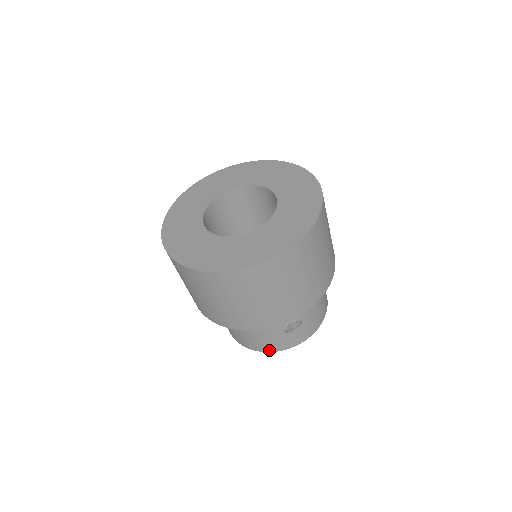
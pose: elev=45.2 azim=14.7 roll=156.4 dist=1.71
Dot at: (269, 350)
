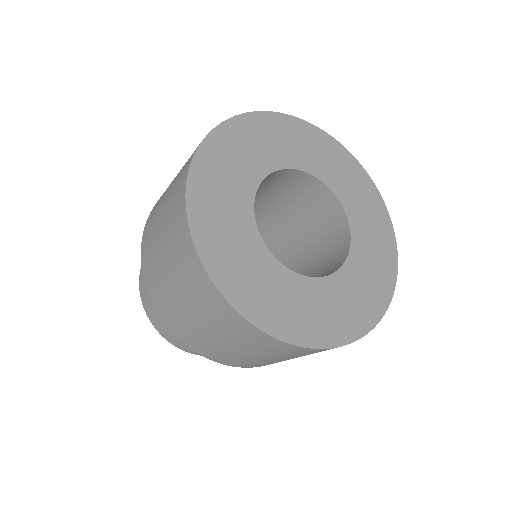
Dot at: occluded
